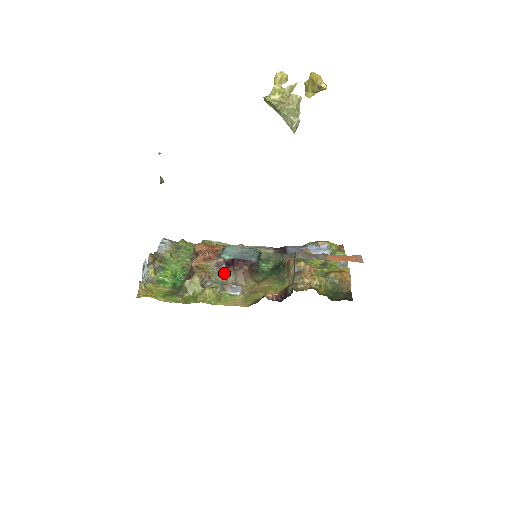
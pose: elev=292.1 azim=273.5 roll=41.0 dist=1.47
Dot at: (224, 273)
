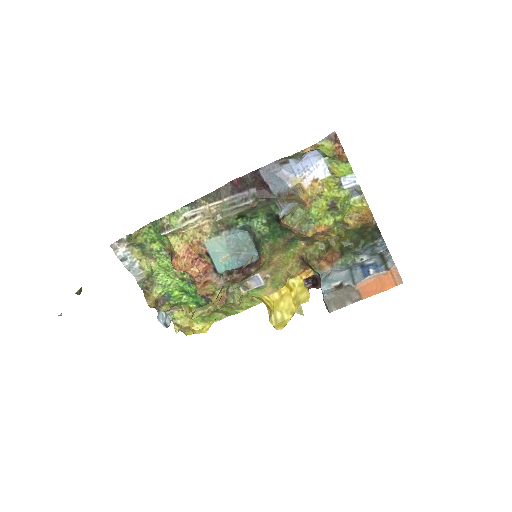
Dot at: occluded
